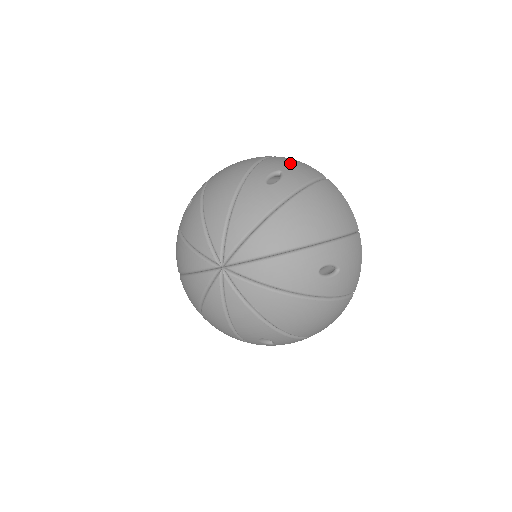
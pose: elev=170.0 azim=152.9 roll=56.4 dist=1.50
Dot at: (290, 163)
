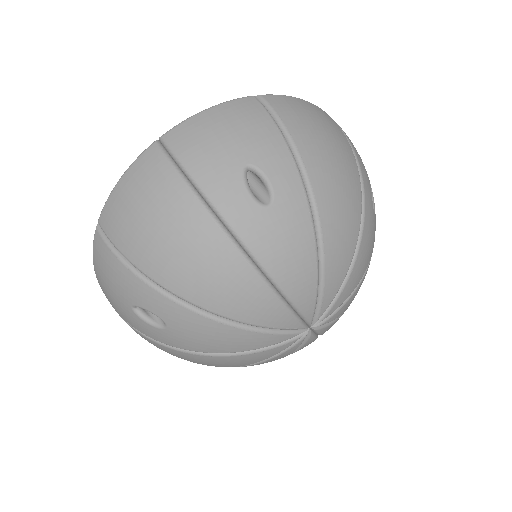
Dot at: occluded
